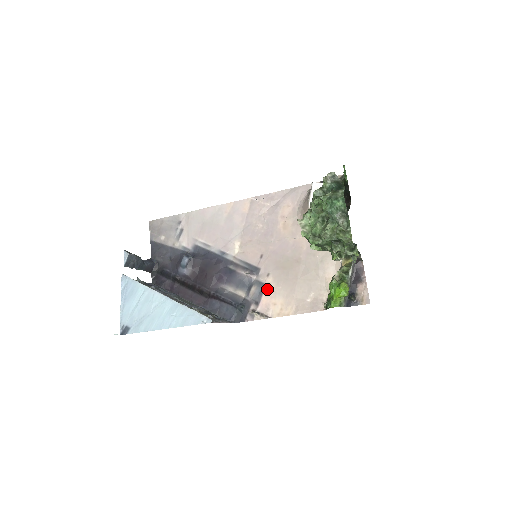
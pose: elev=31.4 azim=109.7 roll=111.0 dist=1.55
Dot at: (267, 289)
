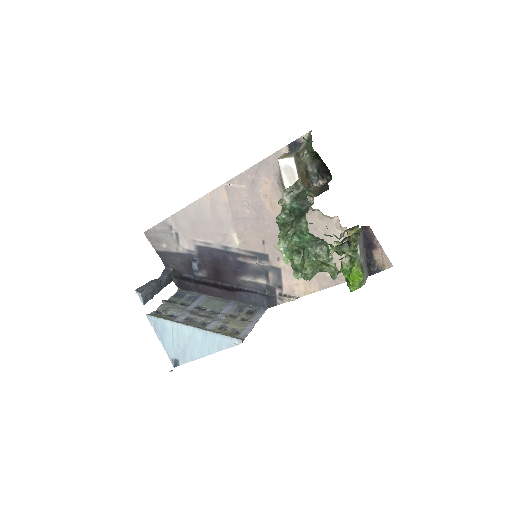
Dot at: (283, 273)
